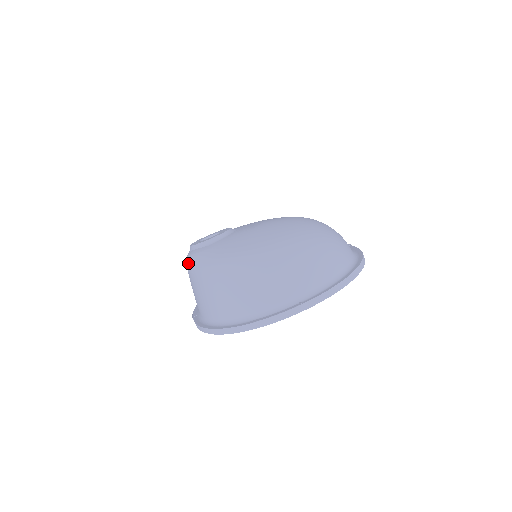
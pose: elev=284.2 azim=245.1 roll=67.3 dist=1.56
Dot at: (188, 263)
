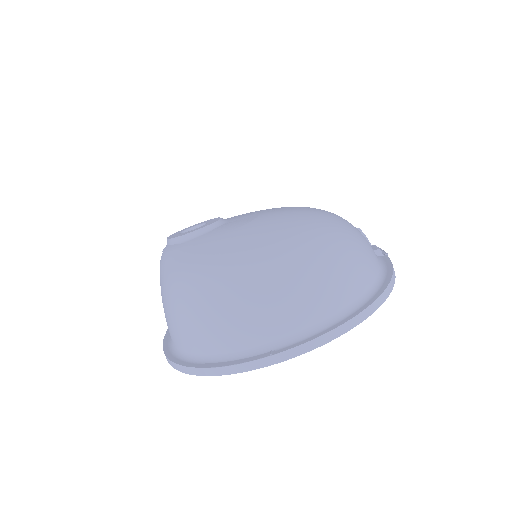
Dot at: (160, 261)
